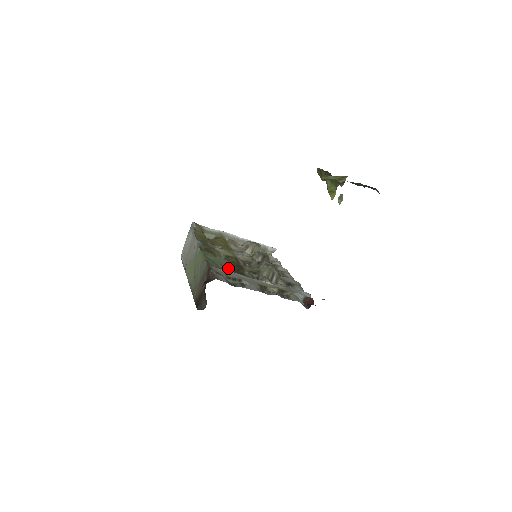
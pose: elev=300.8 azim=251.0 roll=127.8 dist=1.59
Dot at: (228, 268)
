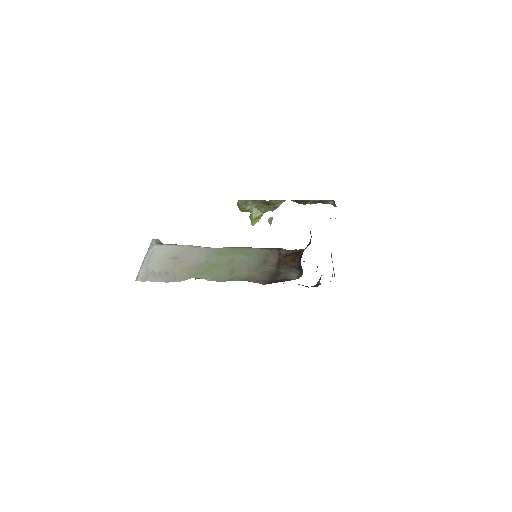
Dot at: occluded
